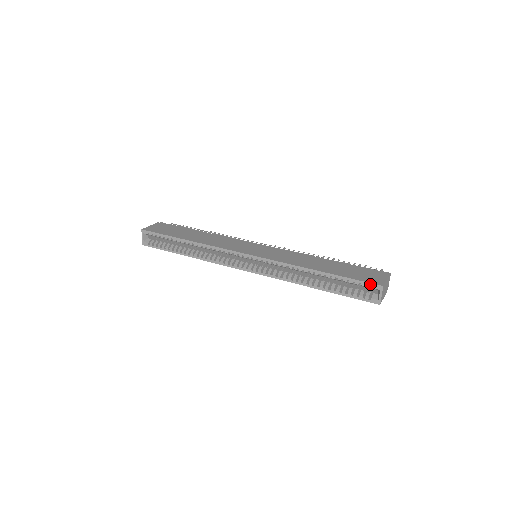
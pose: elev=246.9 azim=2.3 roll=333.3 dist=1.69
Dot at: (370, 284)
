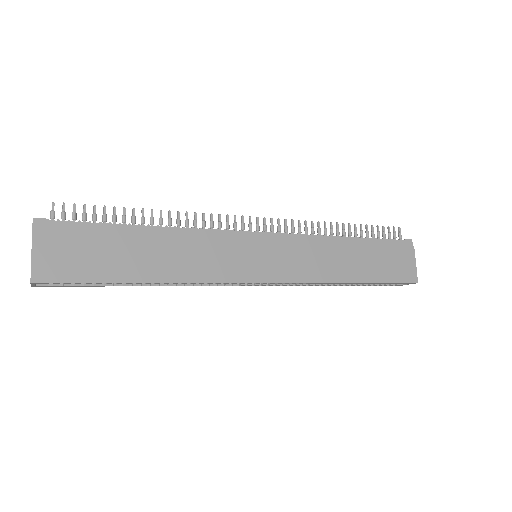
Dot at: (406, 283)
